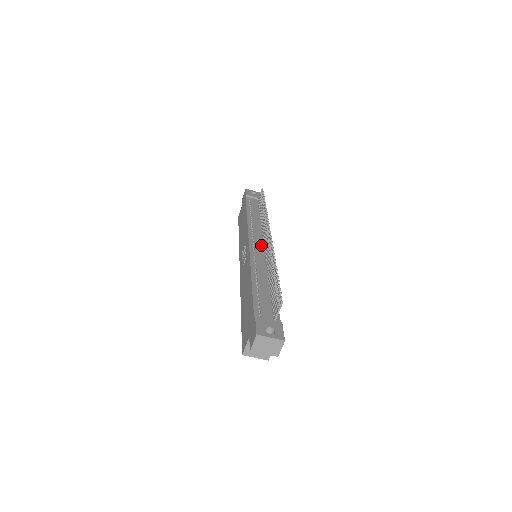
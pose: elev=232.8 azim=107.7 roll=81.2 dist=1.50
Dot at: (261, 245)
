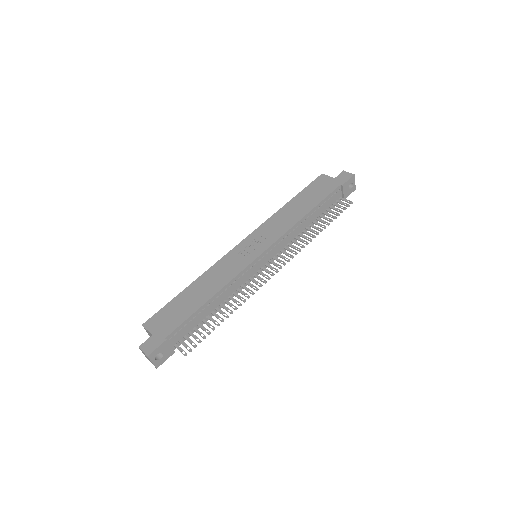
Dot at: (265, 262)
